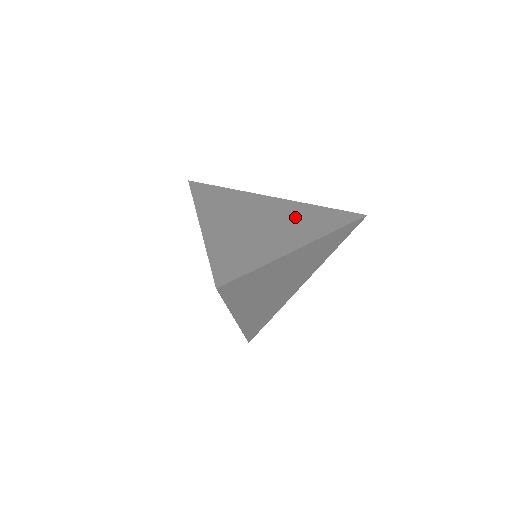
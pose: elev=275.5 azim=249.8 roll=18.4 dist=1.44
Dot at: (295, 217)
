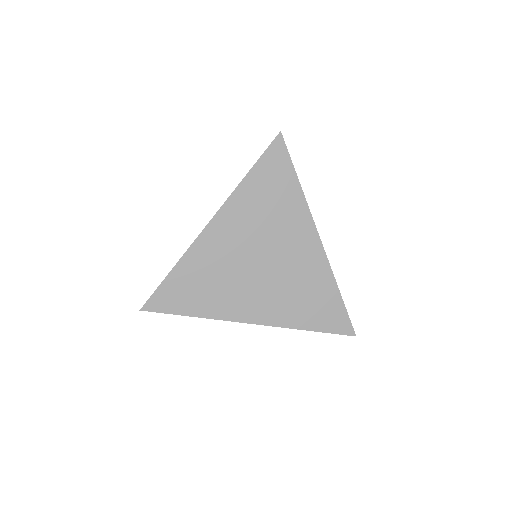
Dot at: (264, 219)
